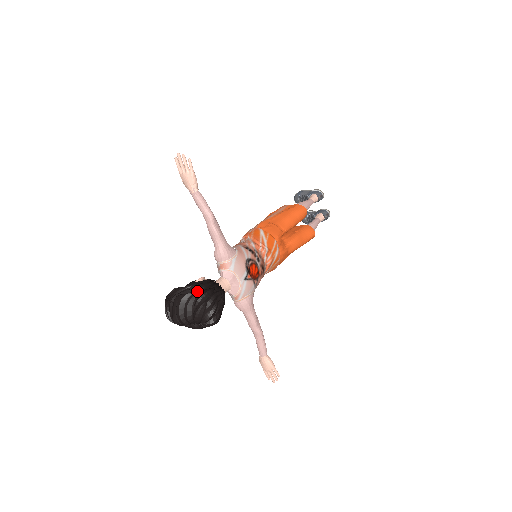
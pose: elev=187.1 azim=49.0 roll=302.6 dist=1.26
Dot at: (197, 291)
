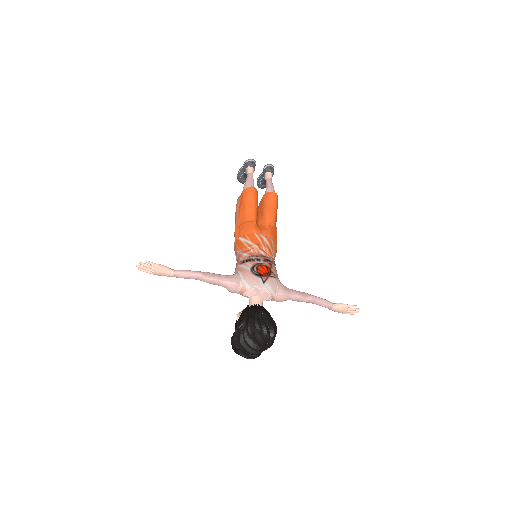
Dot at: (243, 328)
